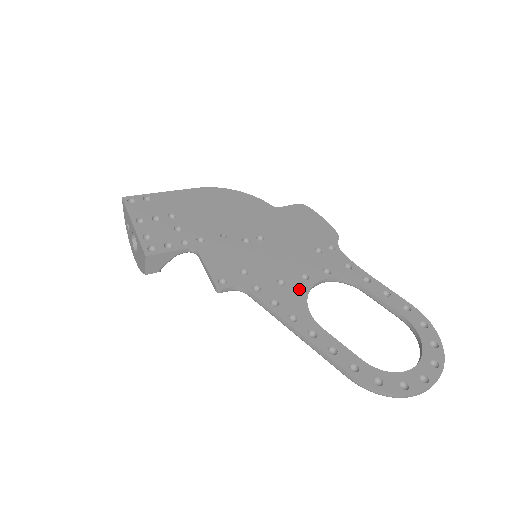
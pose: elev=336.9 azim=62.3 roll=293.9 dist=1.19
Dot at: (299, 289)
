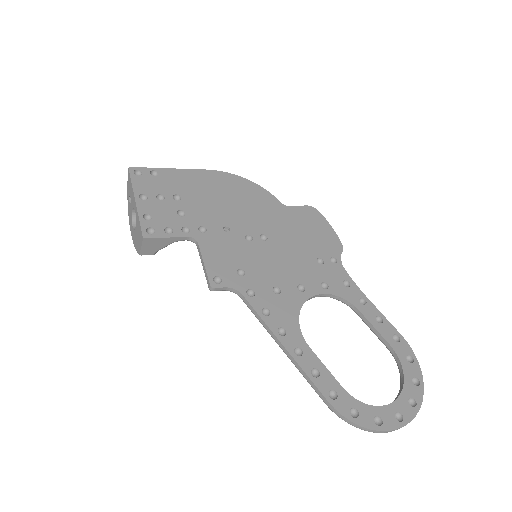
Dot at: (293, 301)
